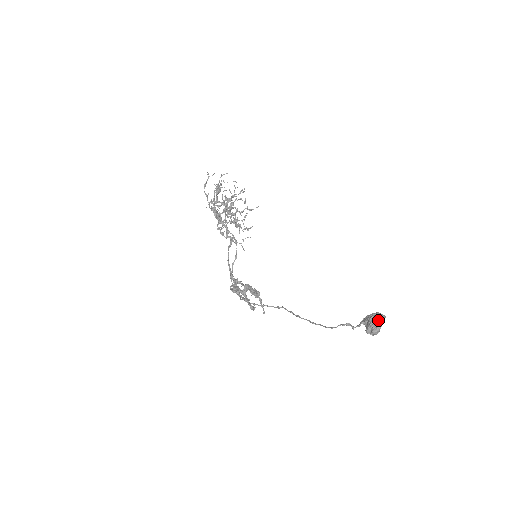
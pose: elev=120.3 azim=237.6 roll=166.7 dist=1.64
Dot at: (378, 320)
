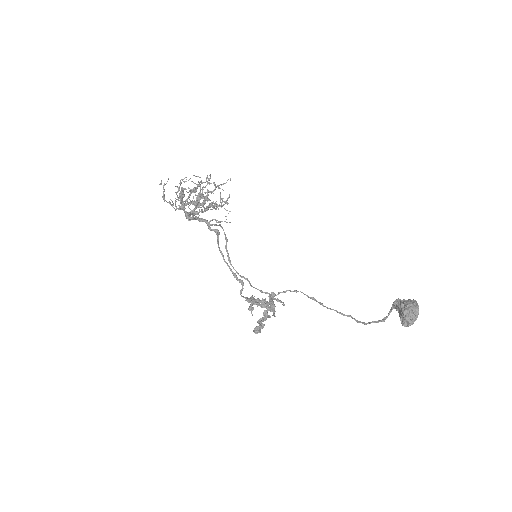
Dot at: (413, 314)
